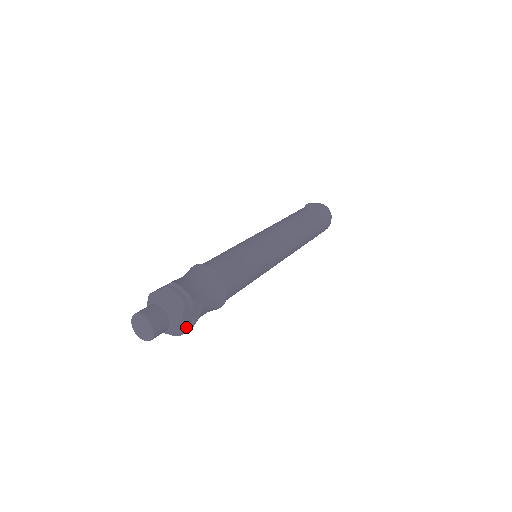
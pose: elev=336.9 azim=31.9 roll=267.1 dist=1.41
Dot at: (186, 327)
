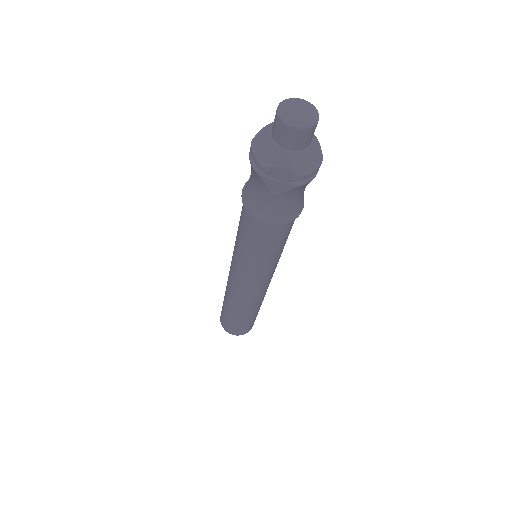
Dot at: occluded
